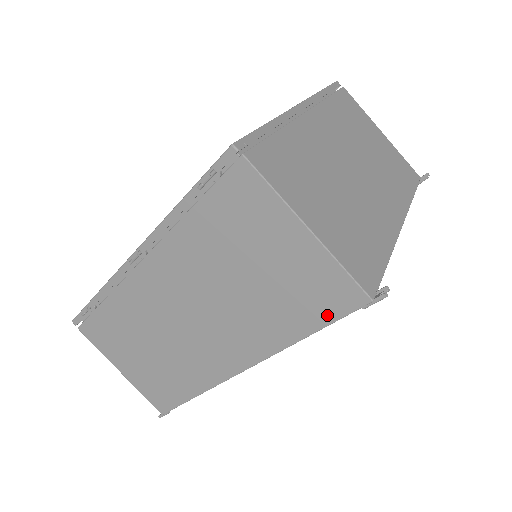
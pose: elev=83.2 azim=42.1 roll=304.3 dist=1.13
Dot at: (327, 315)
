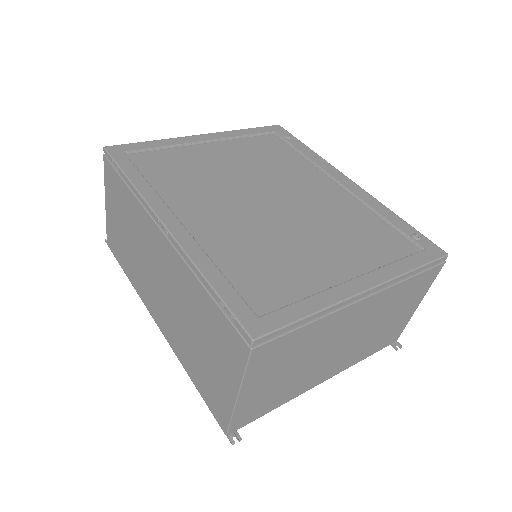
Dot at: (207, 400)
